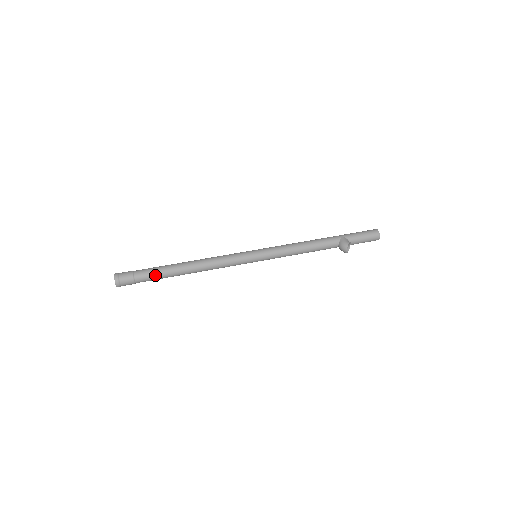
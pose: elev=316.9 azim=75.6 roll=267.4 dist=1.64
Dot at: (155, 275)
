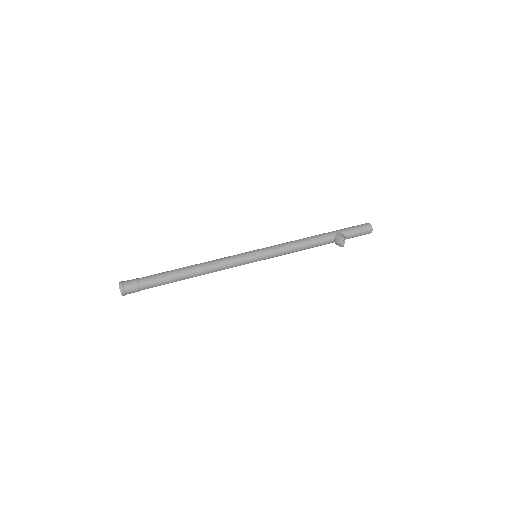
Dot at: (159, 281)
